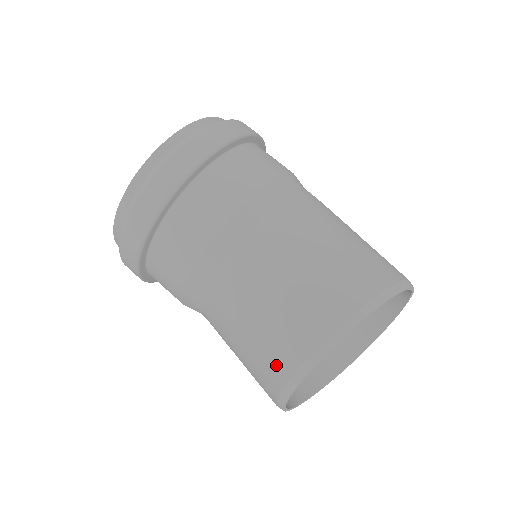
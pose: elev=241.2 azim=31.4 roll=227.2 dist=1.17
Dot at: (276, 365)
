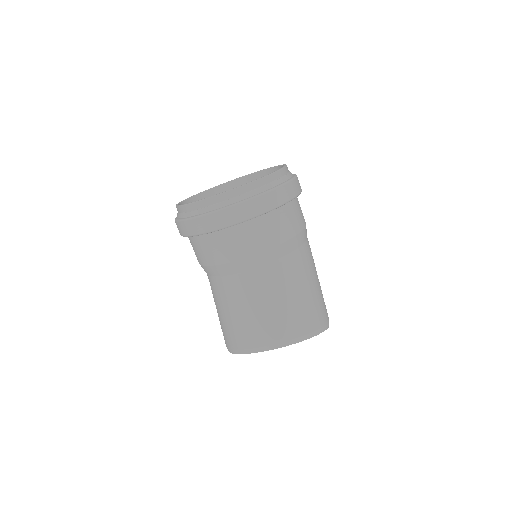
Dot at: (246, 338)
